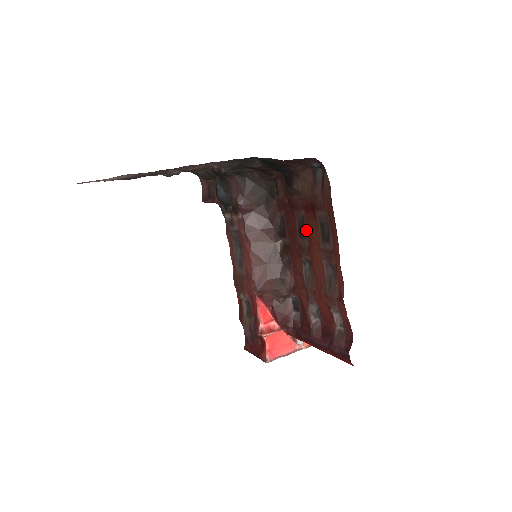
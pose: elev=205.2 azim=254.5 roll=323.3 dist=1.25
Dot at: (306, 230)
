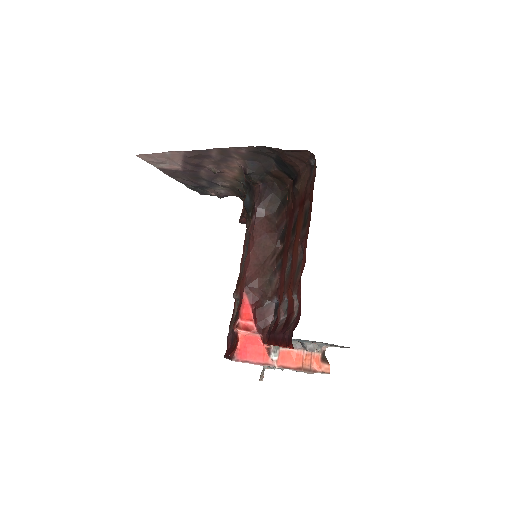
Dot at: (296, 225)
